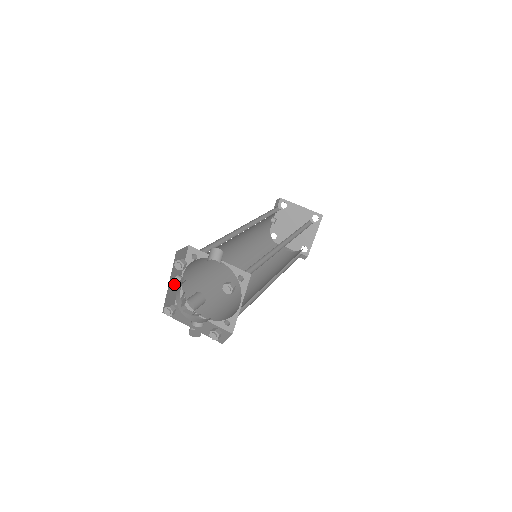
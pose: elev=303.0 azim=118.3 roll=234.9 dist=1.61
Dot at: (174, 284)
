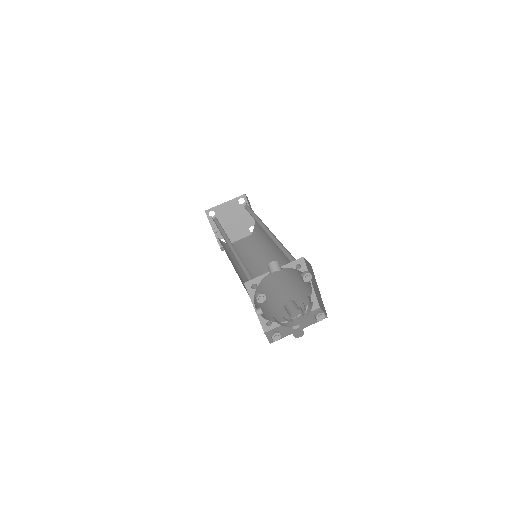
Dot at: occluded
